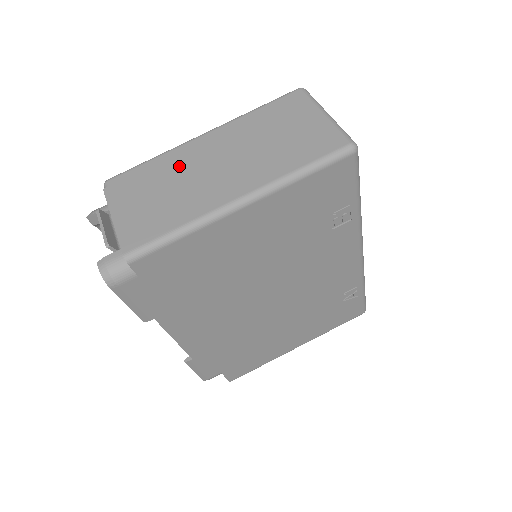
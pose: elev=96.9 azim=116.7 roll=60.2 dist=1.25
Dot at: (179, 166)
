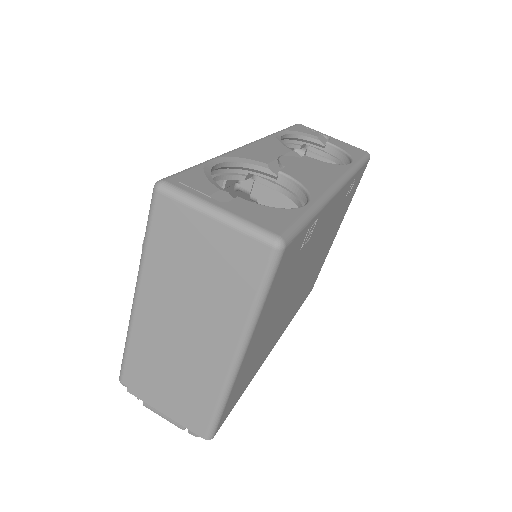
Dot at: (155, 346)
